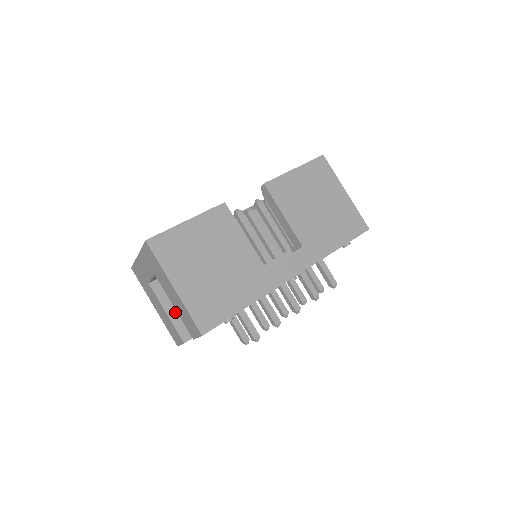
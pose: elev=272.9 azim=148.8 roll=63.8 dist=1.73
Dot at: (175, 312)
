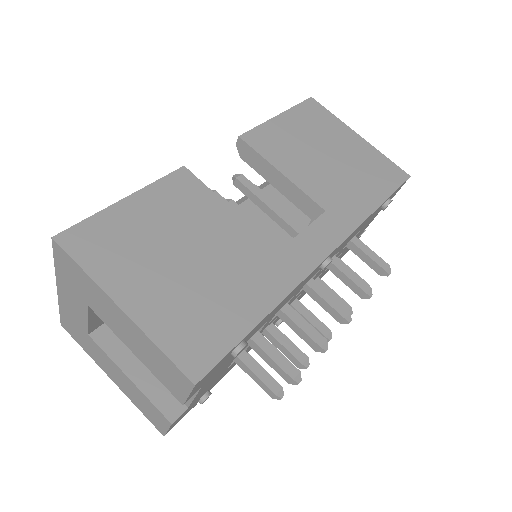
Dot at: (144, 373)
